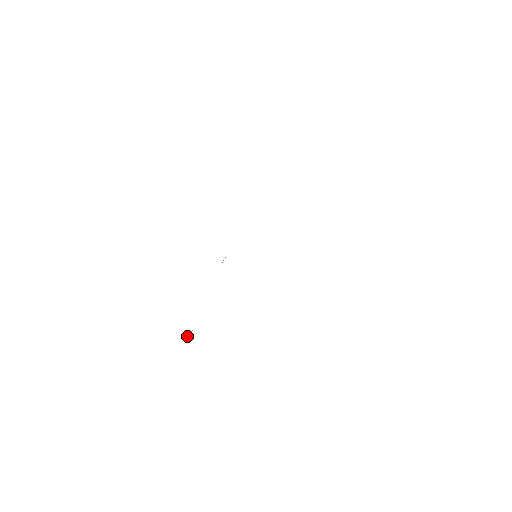
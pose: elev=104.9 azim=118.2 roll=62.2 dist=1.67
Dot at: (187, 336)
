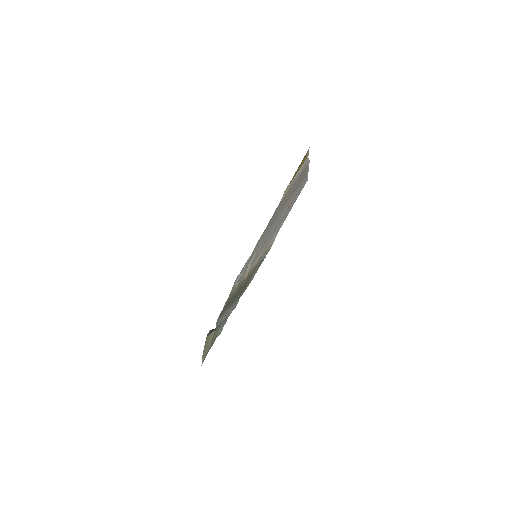
Dot at: (229, 296)
